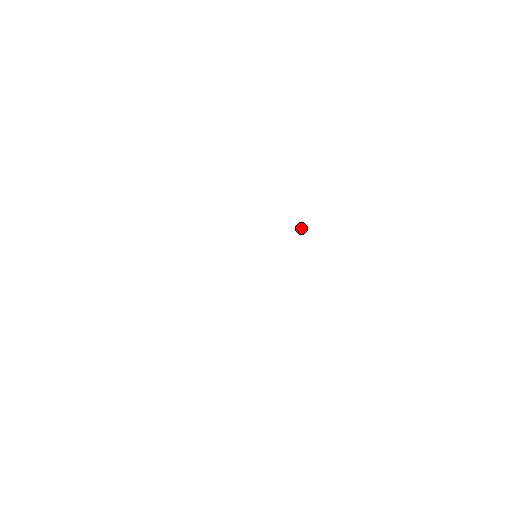
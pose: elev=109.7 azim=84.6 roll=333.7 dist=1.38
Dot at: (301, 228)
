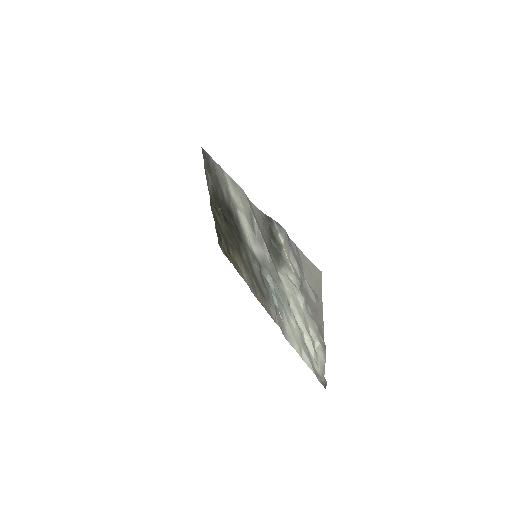
Dot at: (279, 309)
